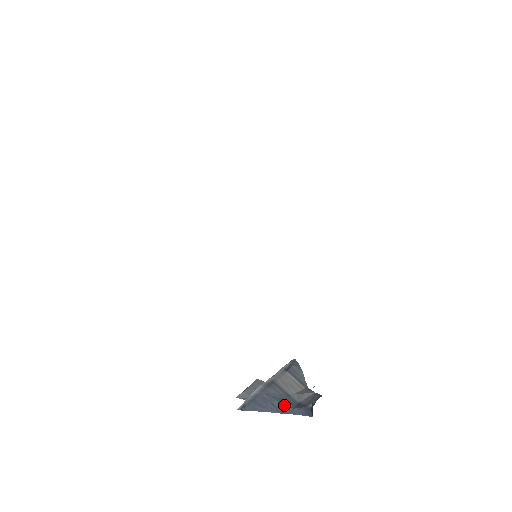
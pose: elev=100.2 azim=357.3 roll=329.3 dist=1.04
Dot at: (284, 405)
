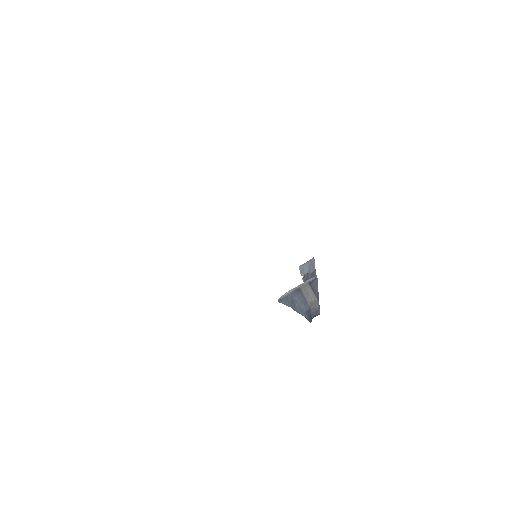
Dot at: (301, 308)
